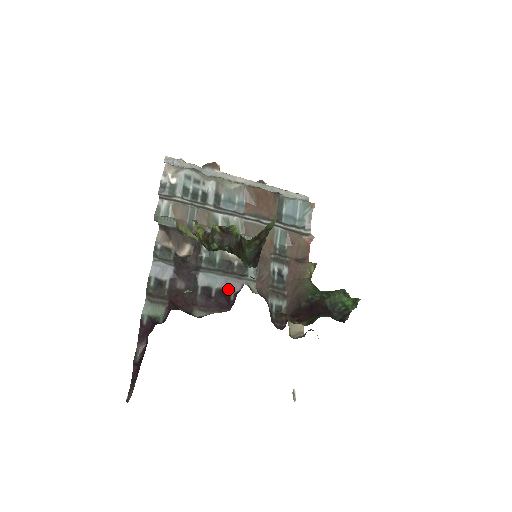
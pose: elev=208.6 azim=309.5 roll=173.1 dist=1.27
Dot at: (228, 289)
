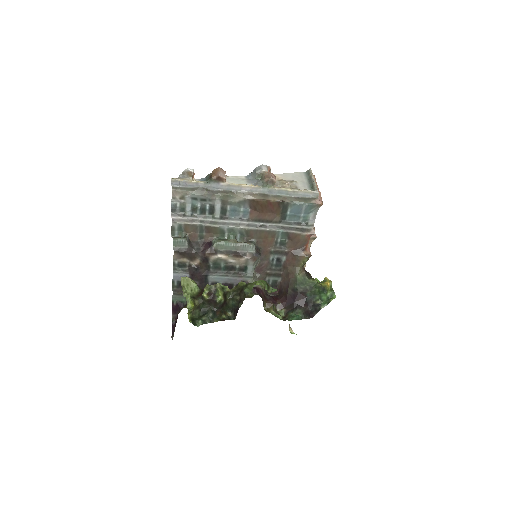
Dot at: (231, 282)
